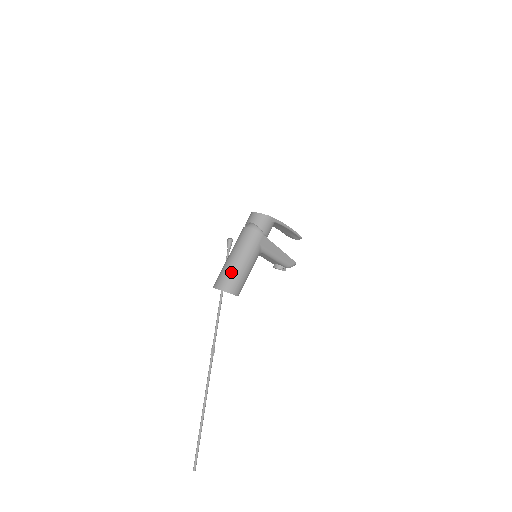
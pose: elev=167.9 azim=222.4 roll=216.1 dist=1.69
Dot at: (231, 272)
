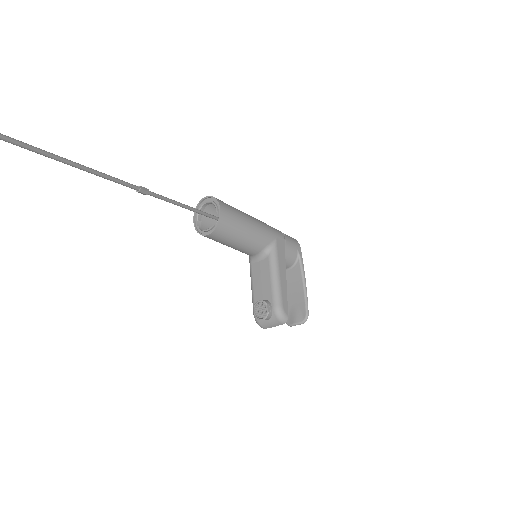
Dot at: (233, 207)
